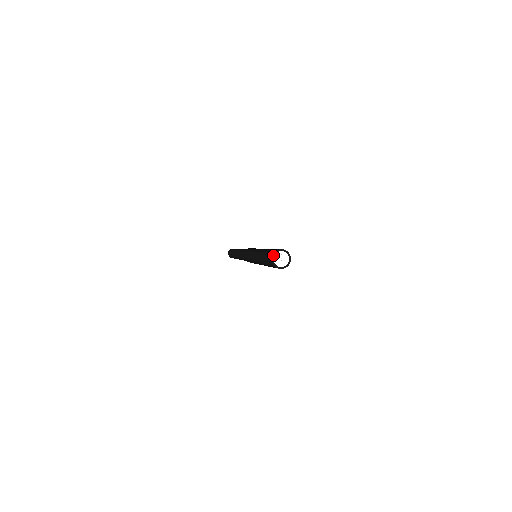
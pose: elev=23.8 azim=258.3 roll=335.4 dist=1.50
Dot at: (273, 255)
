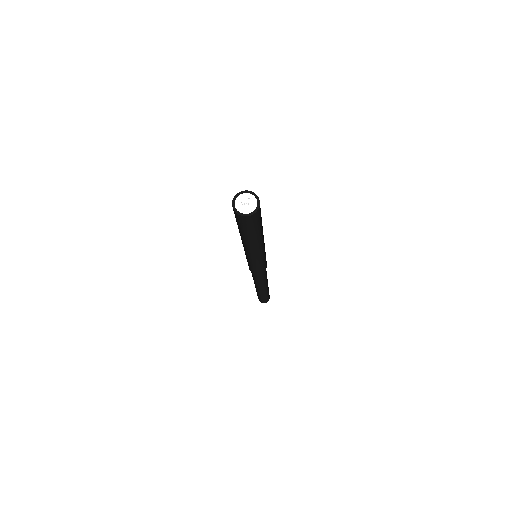
Dot at: (233, 200)
